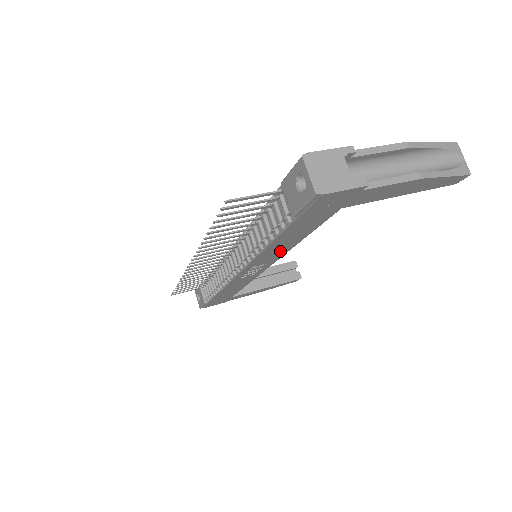
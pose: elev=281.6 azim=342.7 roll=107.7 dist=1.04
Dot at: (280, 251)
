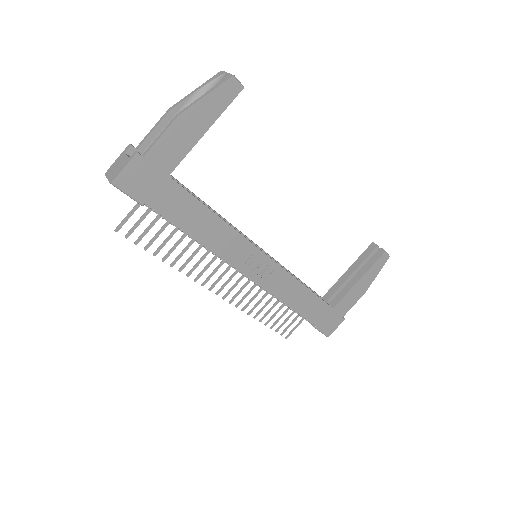
Dot at: (226, 236)
